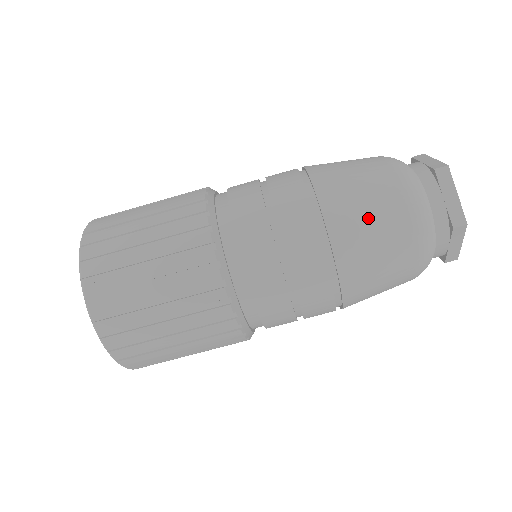
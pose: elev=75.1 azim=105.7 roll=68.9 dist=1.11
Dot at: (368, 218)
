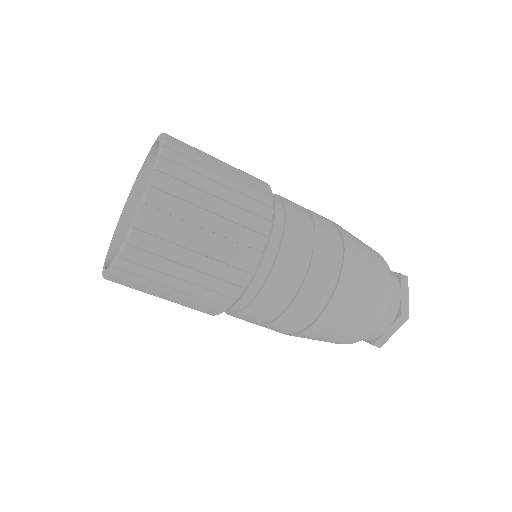
Dot at: (367, 269)
